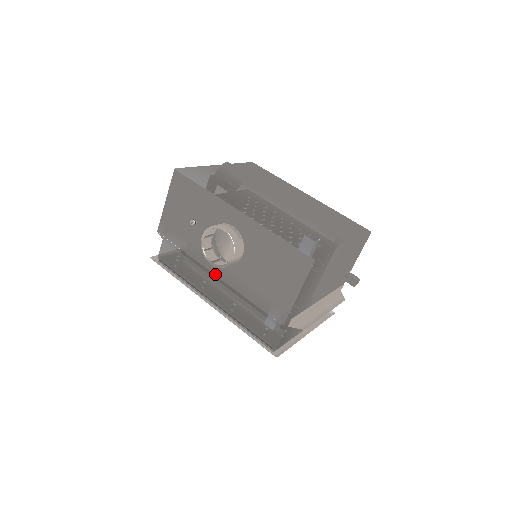
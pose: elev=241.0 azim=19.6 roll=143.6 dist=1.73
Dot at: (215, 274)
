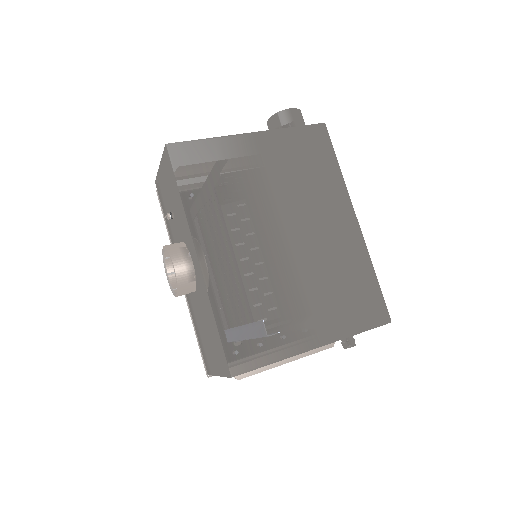
Dot at: occluded
